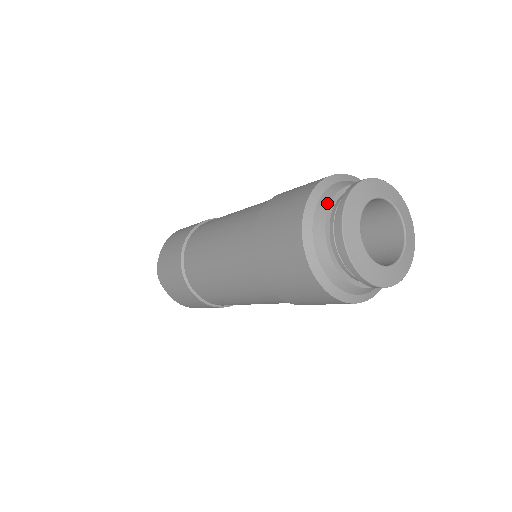
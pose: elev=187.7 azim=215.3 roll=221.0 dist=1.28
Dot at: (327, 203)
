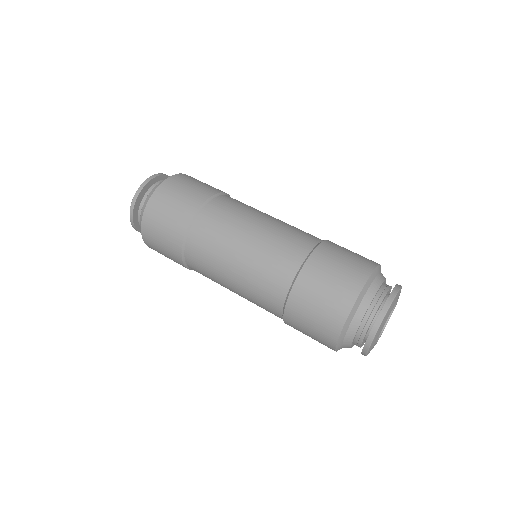
Dot at: (354, 332)
